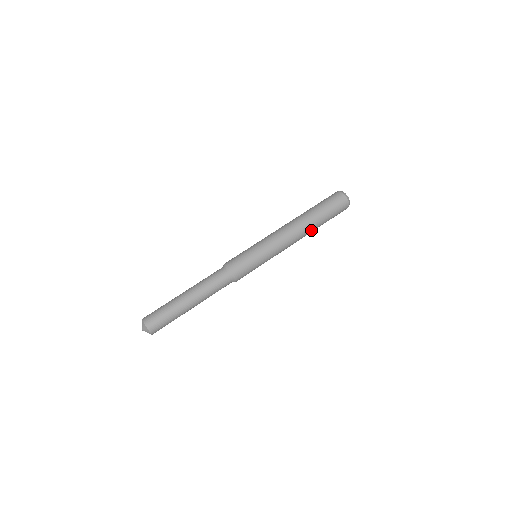
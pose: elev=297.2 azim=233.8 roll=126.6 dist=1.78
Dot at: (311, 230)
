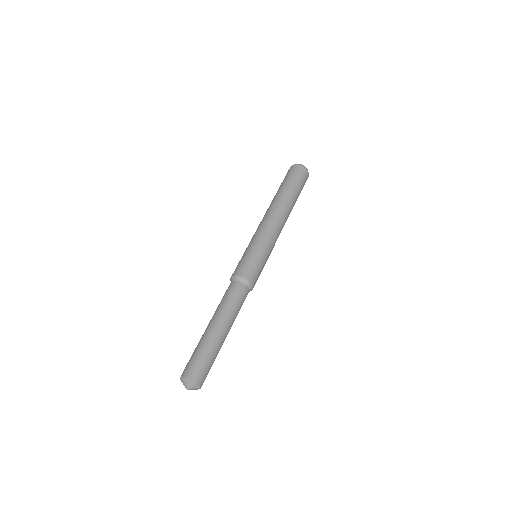
Dot at: (287, 203)
